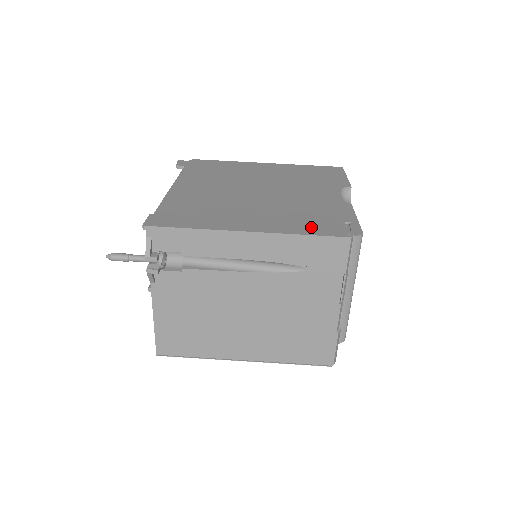
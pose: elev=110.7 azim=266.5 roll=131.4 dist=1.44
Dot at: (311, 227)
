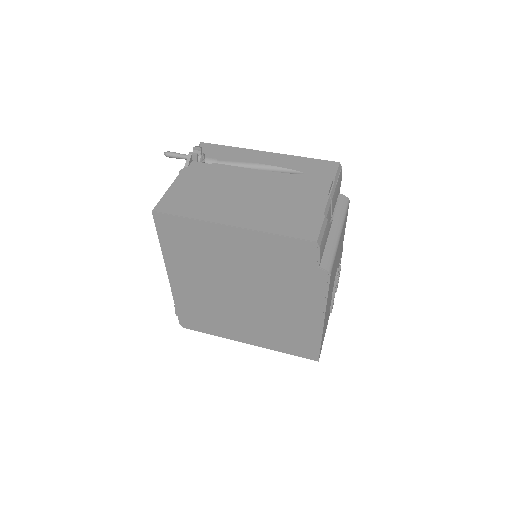
Dot at: occluded
